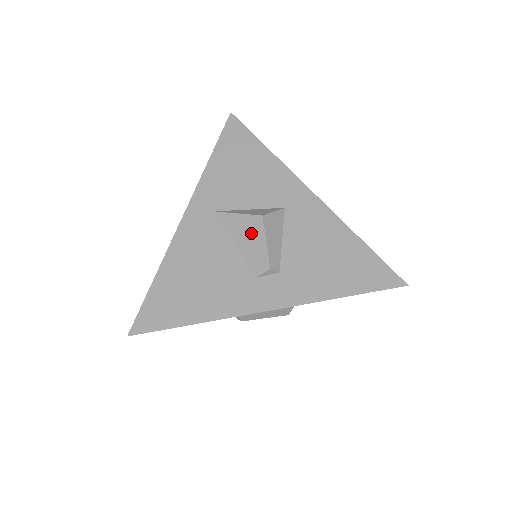
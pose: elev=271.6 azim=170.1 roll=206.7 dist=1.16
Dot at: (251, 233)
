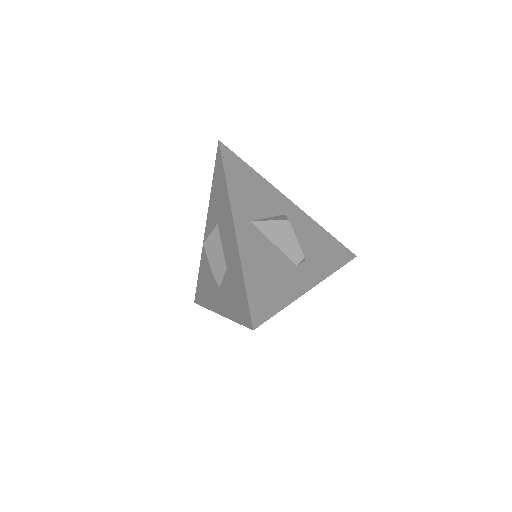
Dot at: (285, 234)
